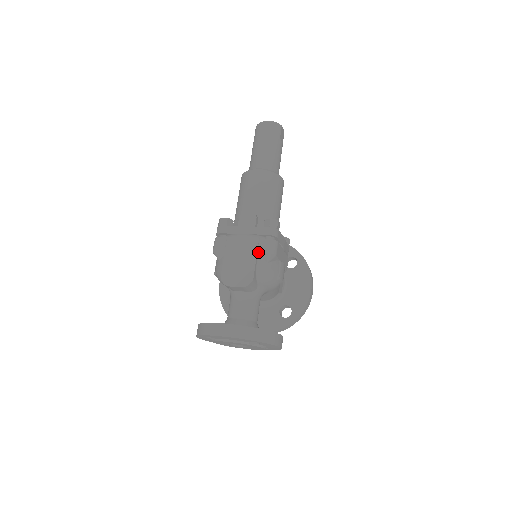
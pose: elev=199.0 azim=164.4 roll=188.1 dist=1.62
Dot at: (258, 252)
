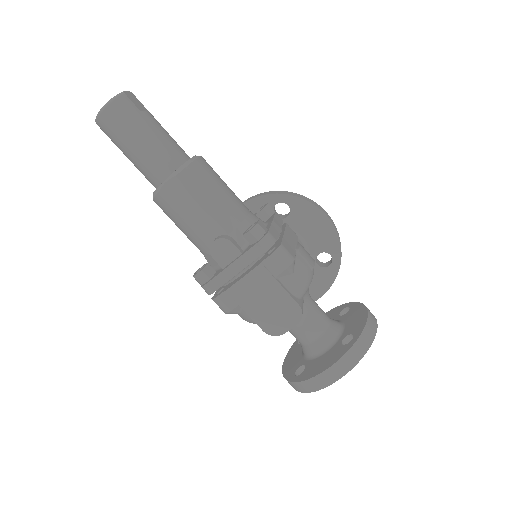
Dot at: (275, 277)
